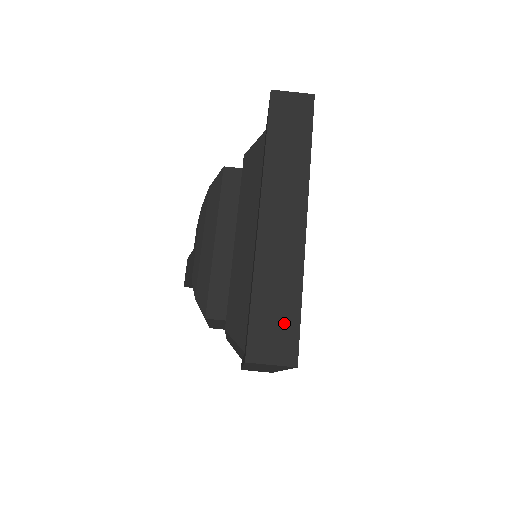
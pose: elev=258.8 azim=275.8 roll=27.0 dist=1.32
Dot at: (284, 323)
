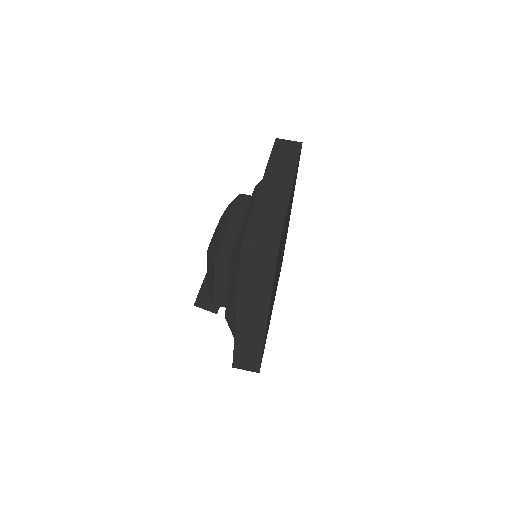
Dot at: (272, 228)
